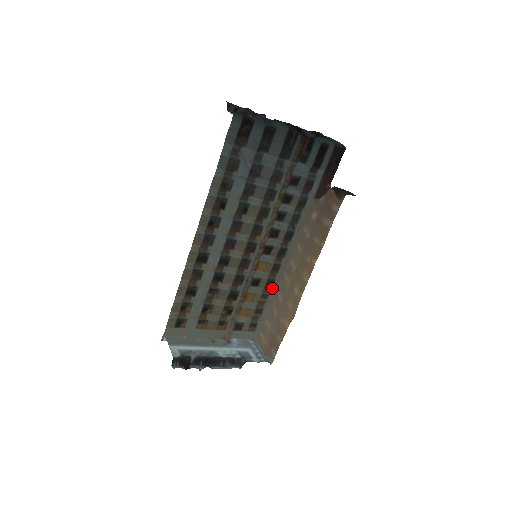
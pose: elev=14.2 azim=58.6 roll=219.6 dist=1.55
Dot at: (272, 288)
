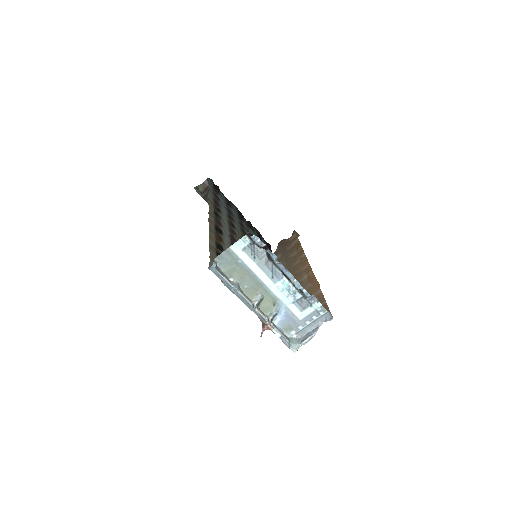
Dot at: occluded
